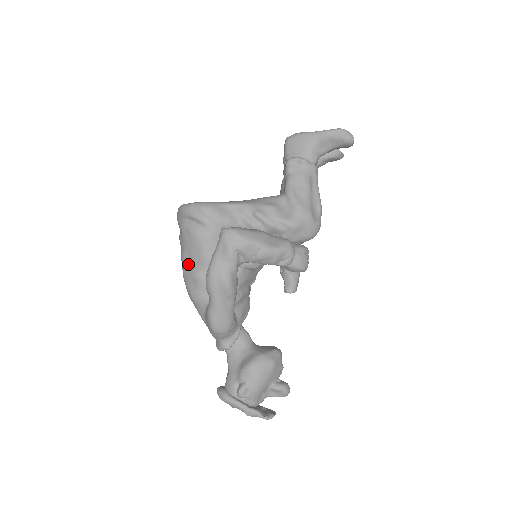
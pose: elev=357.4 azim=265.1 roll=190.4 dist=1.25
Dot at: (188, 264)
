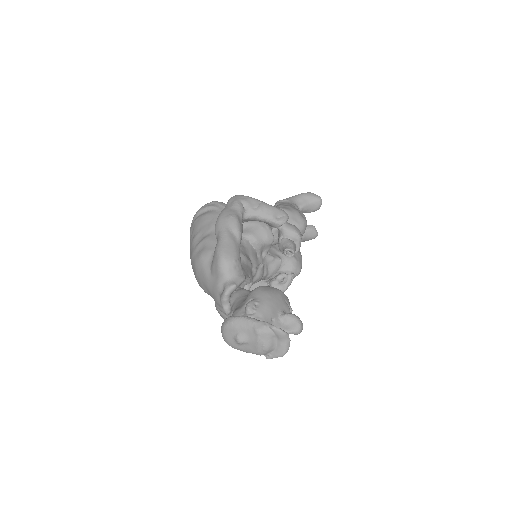
Dot at: (198, 239)
